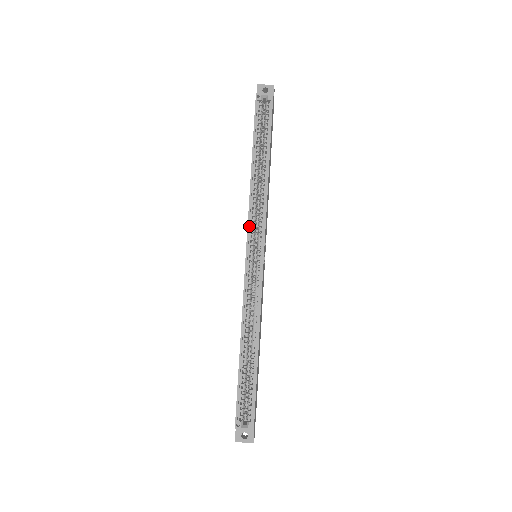
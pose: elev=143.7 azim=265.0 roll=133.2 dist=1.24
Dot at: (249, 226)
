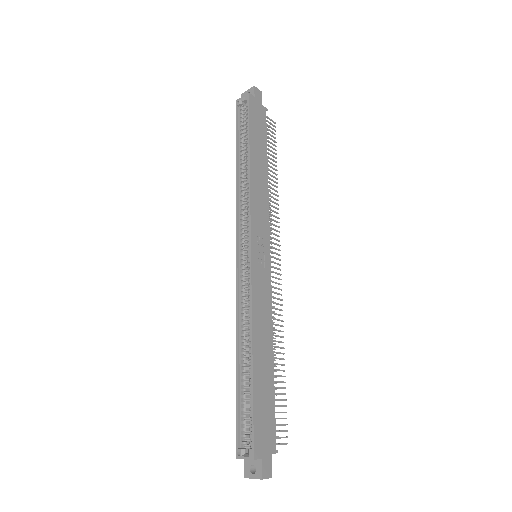
Dot at: (238, 225)
